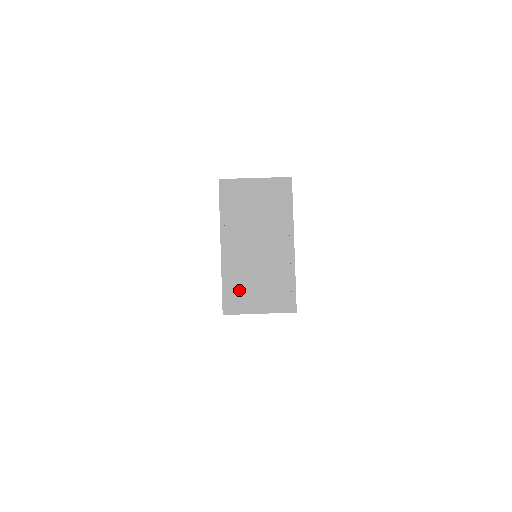
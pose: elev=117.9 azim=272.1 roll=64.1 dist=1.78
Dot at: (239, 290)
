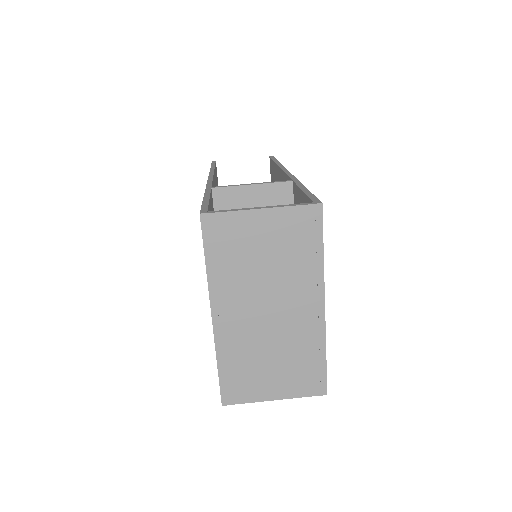
Dot at: (243, 373)
